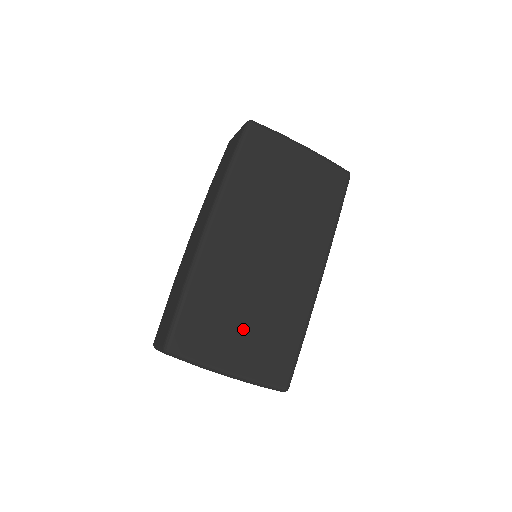
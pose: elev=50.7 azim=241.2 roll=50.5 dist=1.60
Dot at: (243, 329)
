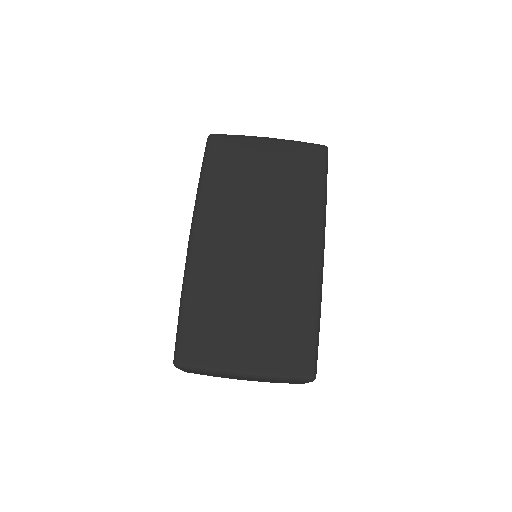
Dot at: (249, 326)
